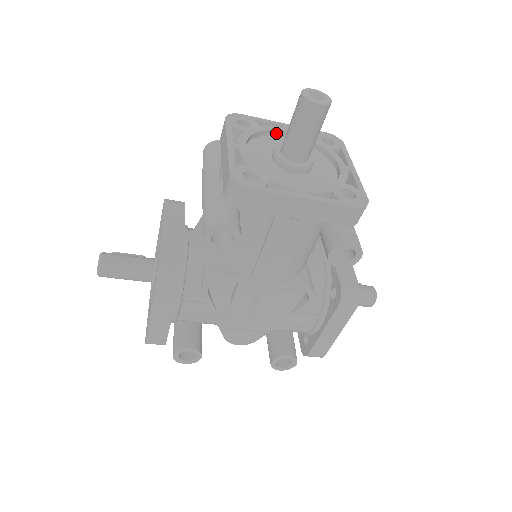
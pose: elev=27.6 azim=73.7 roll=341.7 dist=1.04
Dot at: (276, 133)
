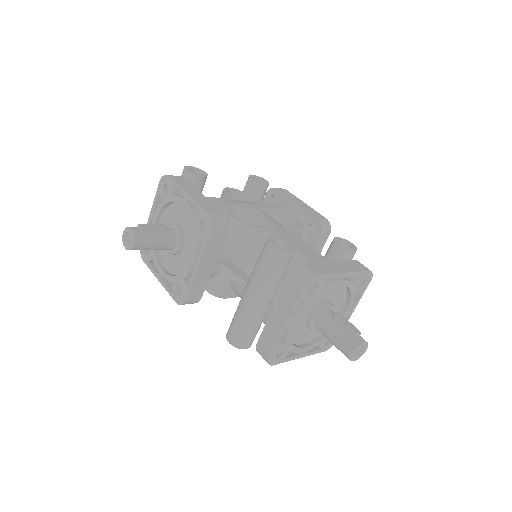
Dot at: (331, 285)
